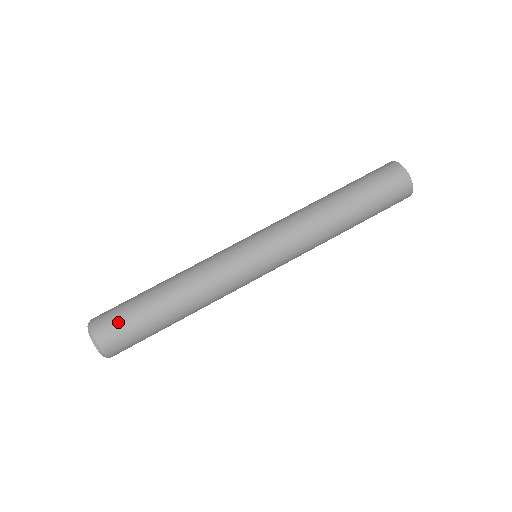
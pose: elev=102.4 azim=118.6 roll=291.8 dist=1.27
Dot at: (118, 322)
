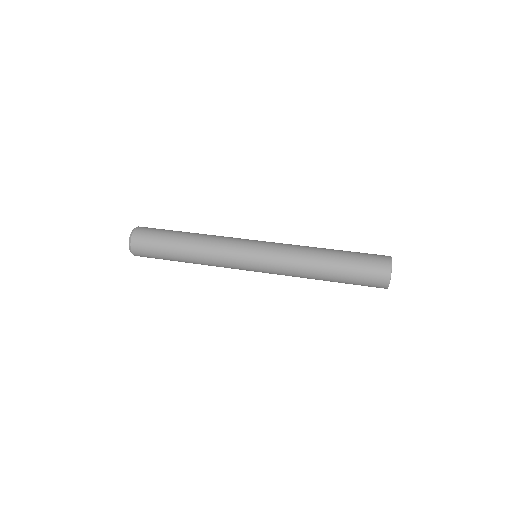
Dot at: (148, 240)
